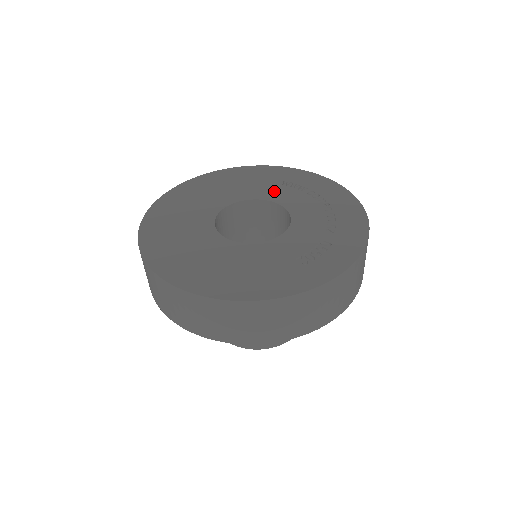
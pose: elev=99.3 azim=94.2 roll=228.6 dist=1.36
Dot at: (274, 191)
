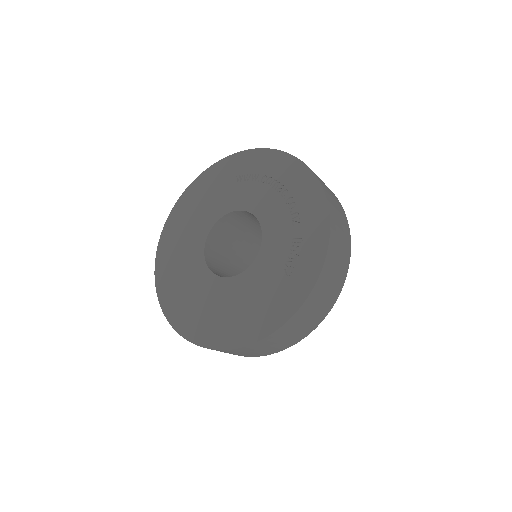
Dot at: (234, 196)
